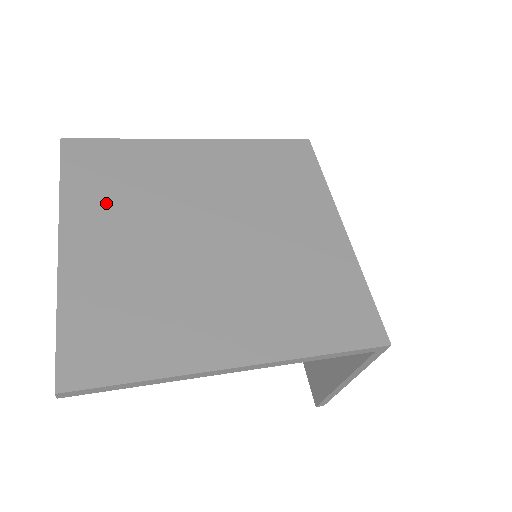
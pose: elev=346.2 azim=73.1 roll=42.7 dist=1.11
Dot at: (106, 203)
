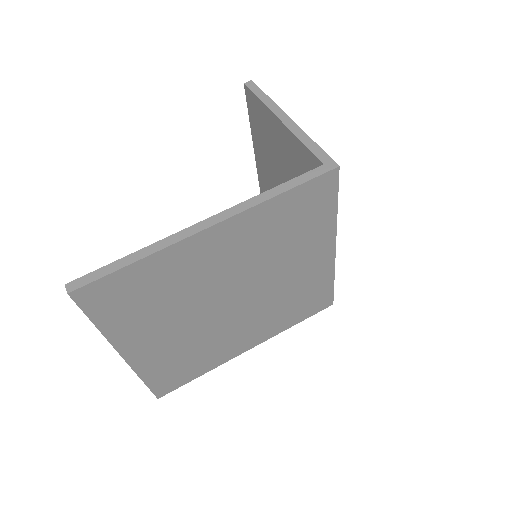
Dot at: (145, 321)
